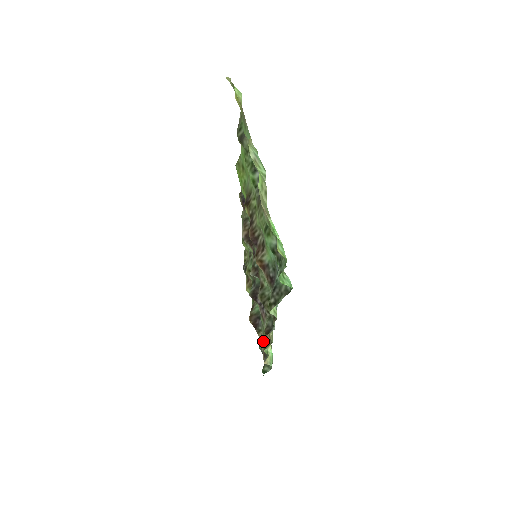
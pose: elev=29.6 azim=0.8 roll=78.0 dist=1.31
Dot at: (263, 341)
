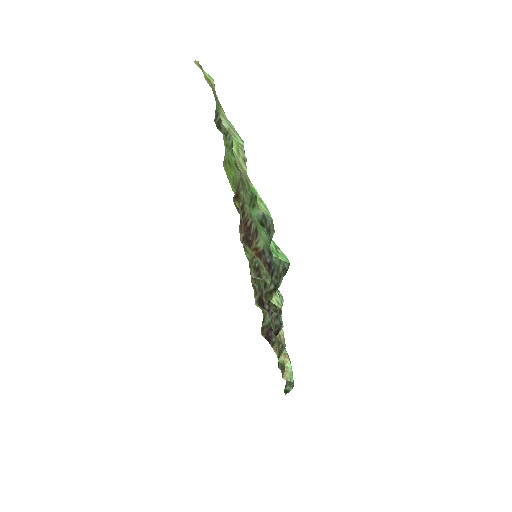
Dot at: occluded
